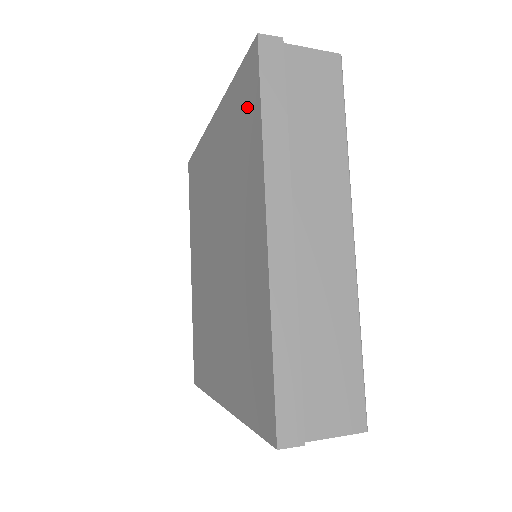
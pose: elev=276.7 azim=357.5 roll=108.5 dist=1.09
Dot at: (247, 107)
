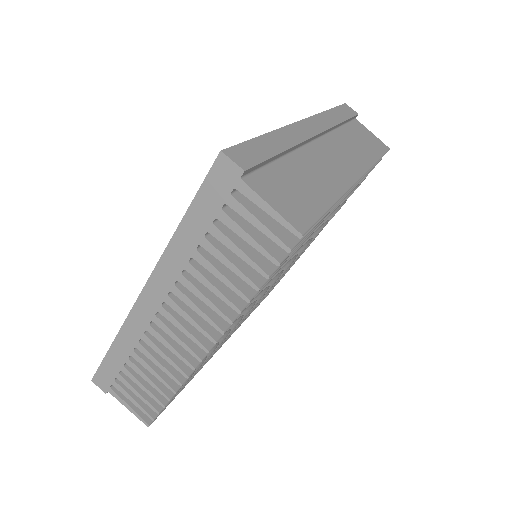
Dot at: occluded
